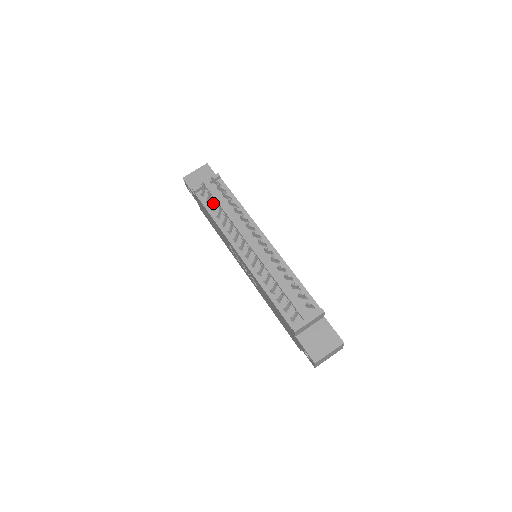
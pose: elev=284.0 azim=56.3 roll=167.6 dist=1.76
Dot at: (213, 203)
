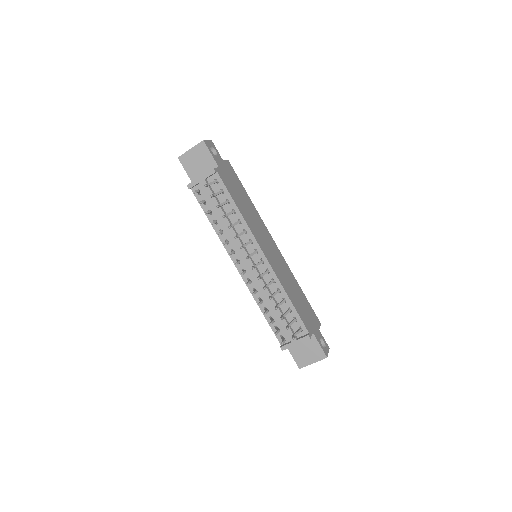
Dot at: occluded
